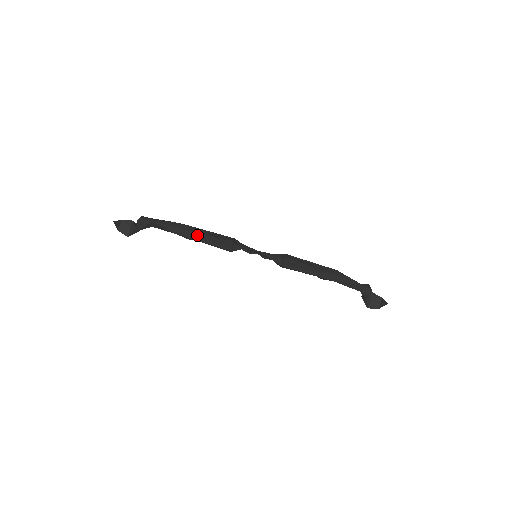
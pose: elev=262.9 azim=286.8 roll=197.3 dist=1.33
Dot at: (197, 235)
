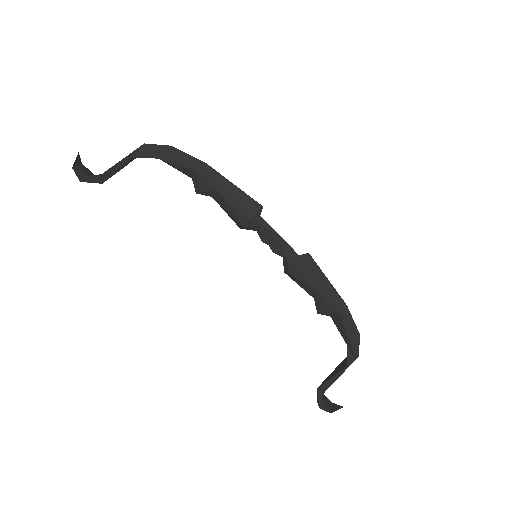
Dot at: (222, 183)
